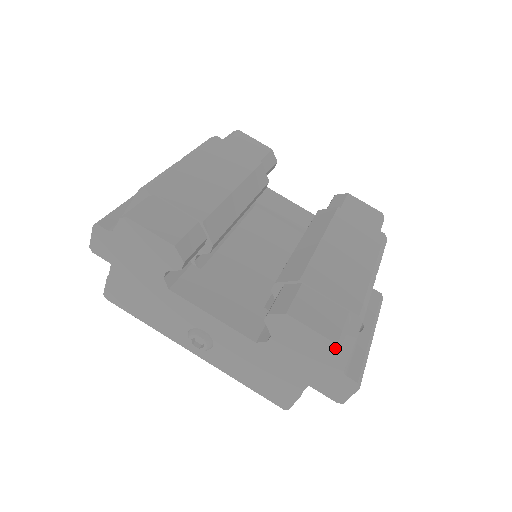
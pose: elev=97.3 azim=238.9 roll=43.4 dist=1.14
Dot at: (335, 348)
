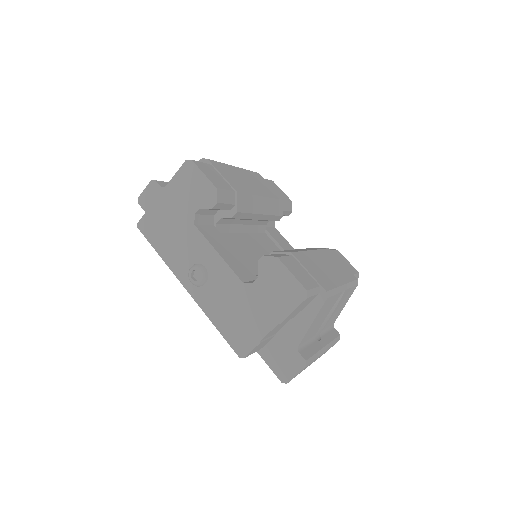
Dot at: (304, 294)
